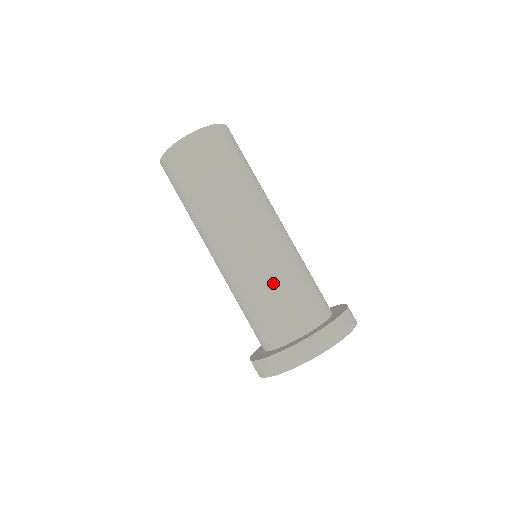
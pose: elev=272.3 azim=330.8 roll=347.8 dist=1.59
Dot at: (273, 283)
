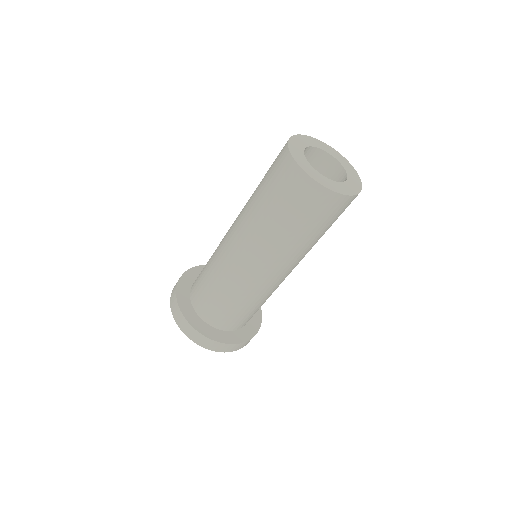
Dot at: occluded
